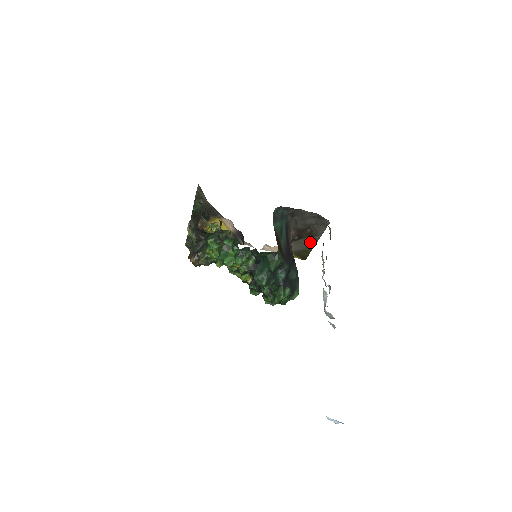
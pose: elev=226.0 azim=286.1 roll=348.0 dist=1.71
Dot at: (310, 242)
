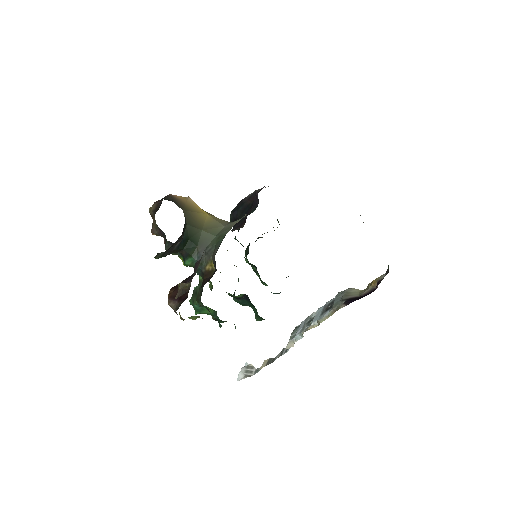
Dot at: occluded
